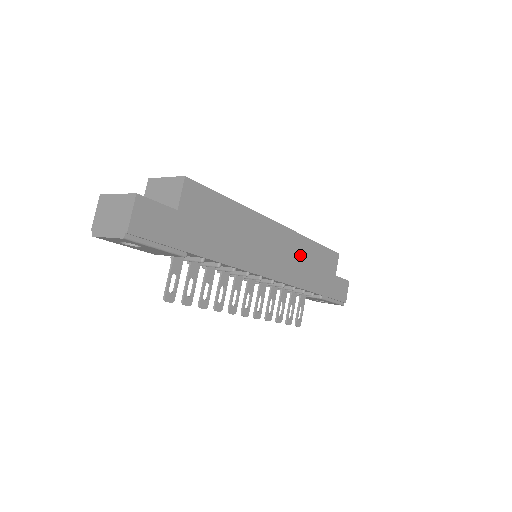
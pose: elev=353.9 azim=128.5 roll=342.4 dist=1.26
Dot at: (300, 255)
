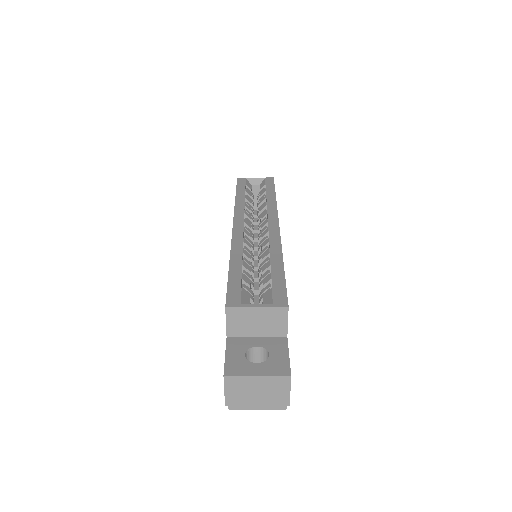
Dot at: occluded
